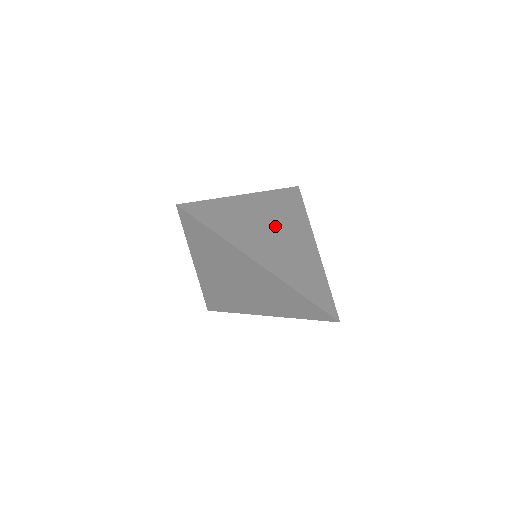
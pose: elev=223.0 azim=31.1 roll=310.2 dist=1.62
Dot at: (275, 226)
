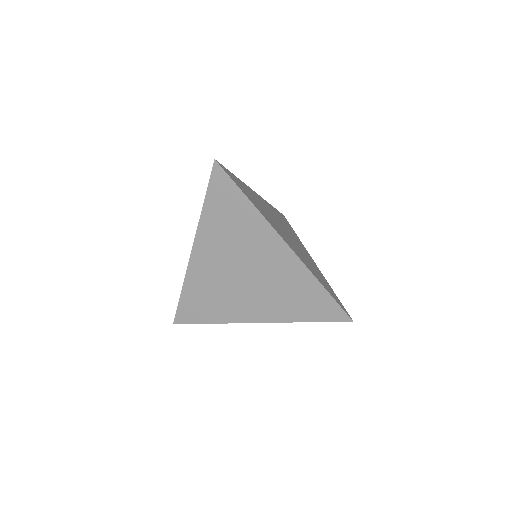
Dot at: (283, 227)
